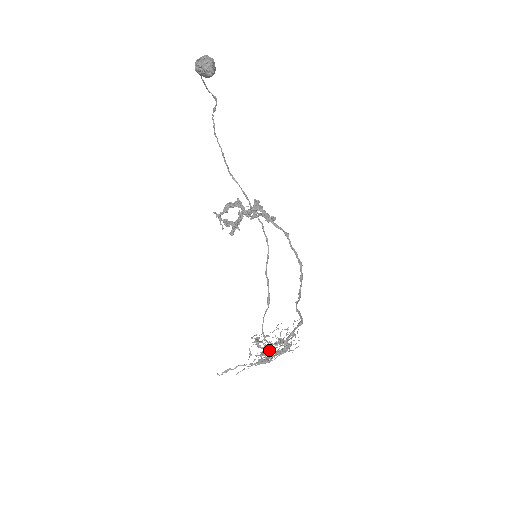
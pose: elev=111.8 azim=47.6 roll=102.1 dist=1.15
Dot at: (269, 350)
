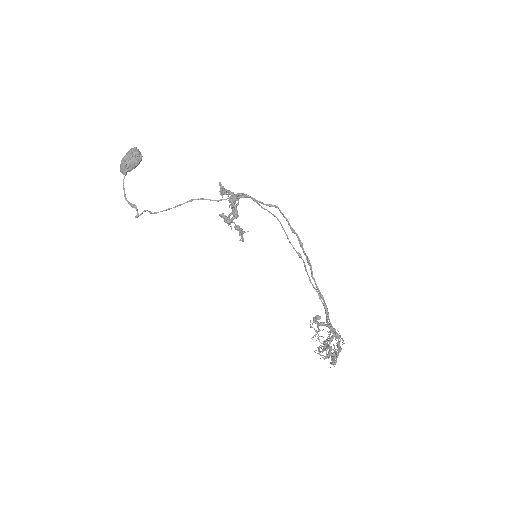
Dot at: occluded
